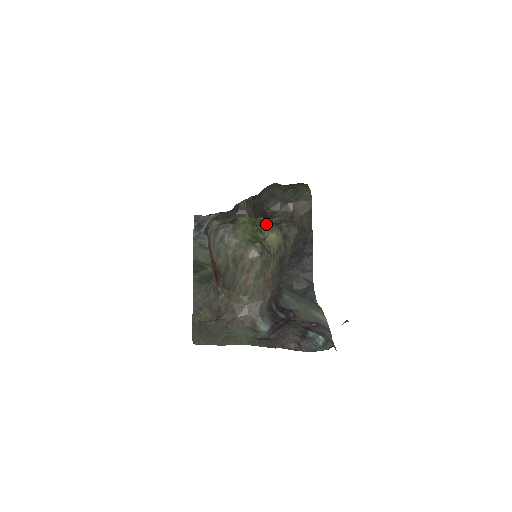
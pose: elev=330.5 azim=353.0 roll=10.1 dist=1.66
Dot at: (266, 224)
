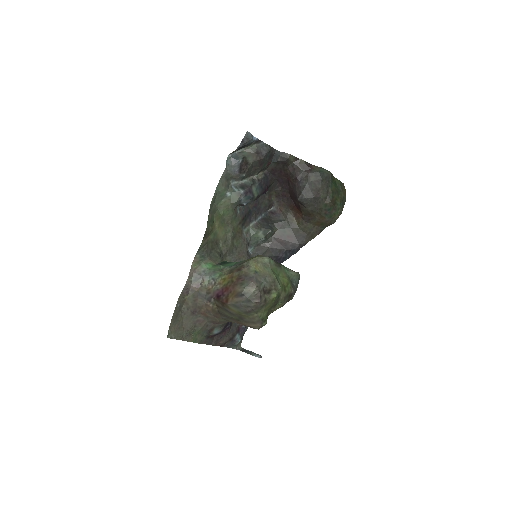
Dot at: (284, 299)
